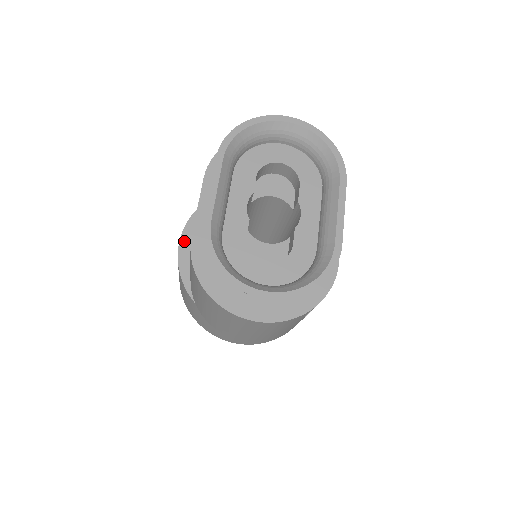
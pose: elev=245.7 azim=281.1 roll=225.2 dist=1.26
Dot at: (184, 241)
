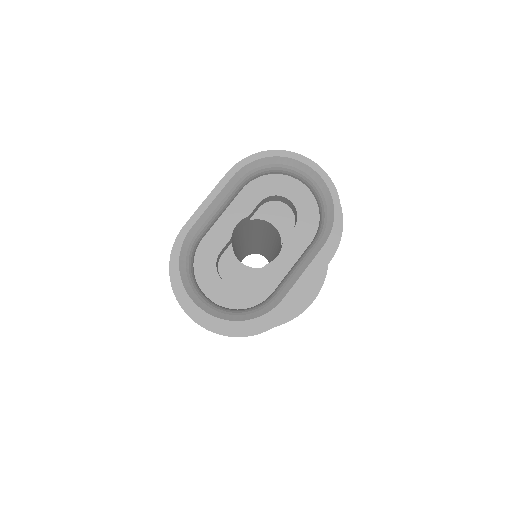
Dot at: occluded
